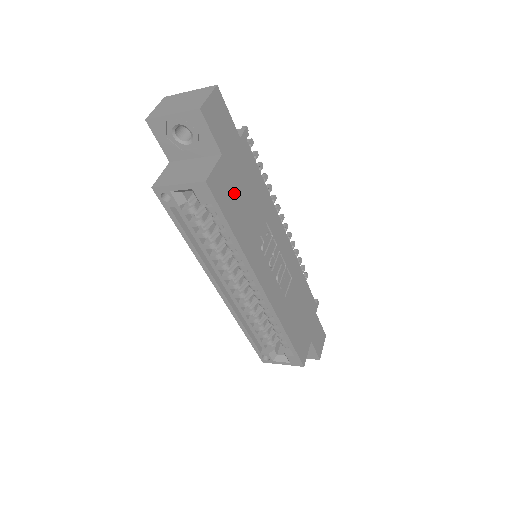
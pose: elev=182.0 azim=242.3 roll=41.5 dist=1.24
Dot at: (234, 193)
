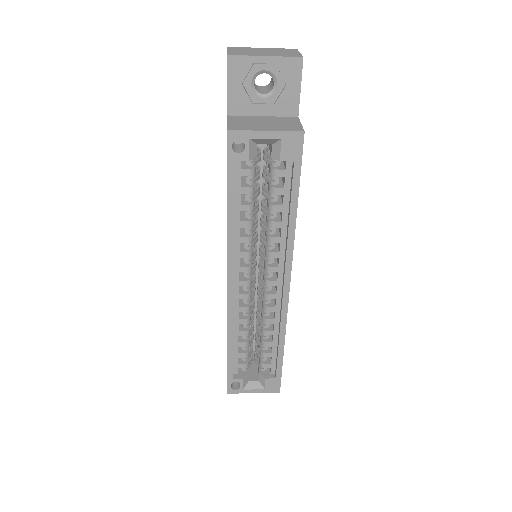
Dot at: occluded
